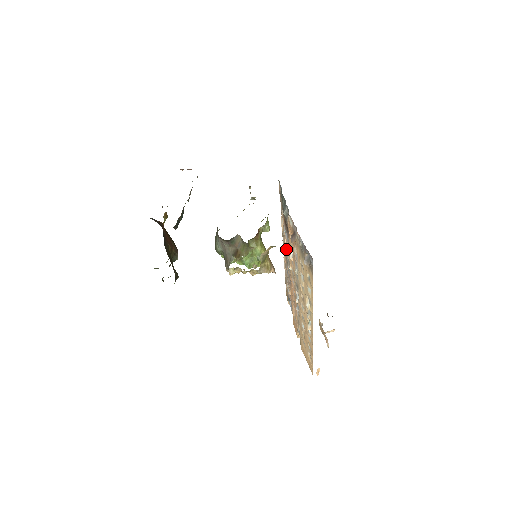
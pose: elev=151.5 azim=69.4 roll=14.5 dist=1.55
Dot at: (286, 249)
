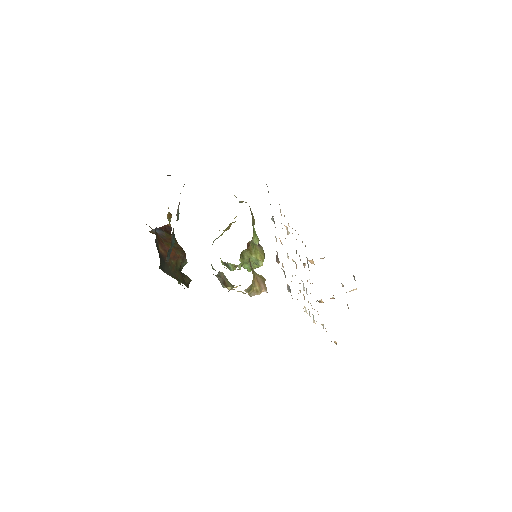
Dot at: occluded
